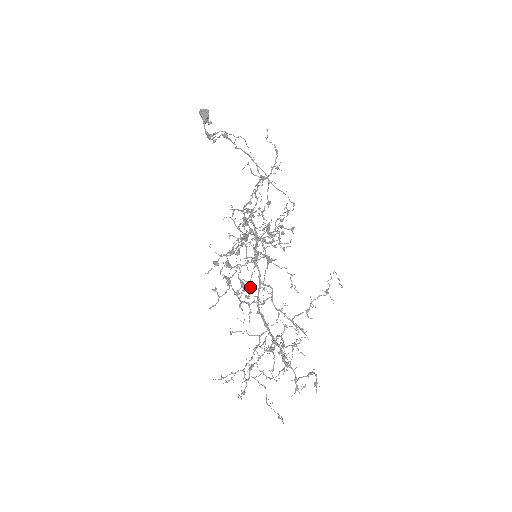
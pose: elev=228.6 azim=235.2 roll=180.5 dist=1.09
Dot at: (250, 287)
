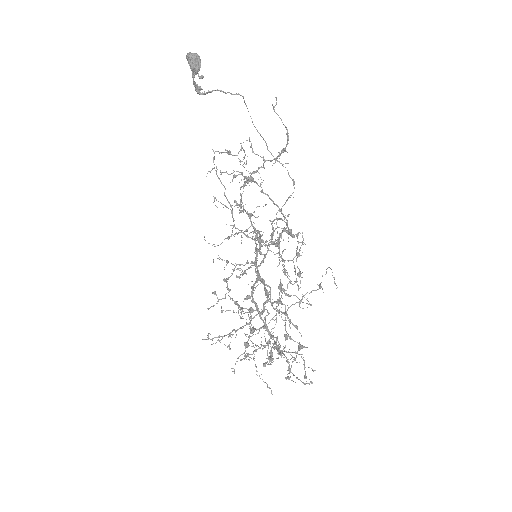
Dot at: (243, 273)
